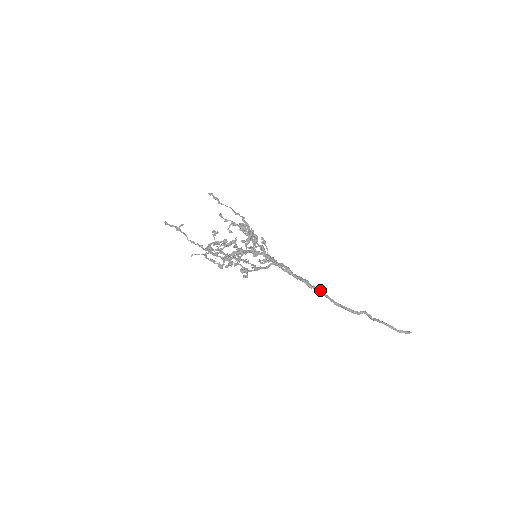
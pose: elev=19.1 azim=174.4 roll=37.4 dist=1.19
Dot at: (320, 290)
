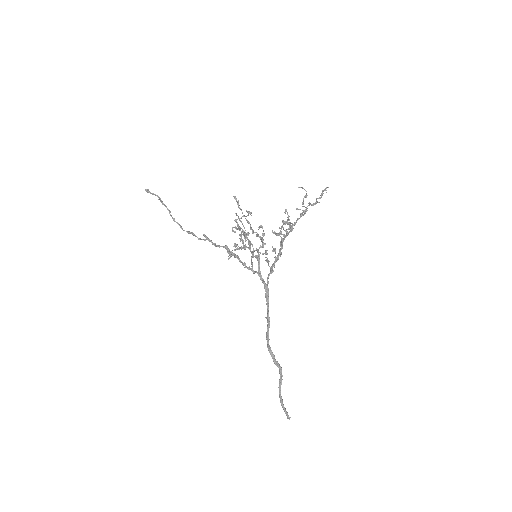
Dot at: occluded
